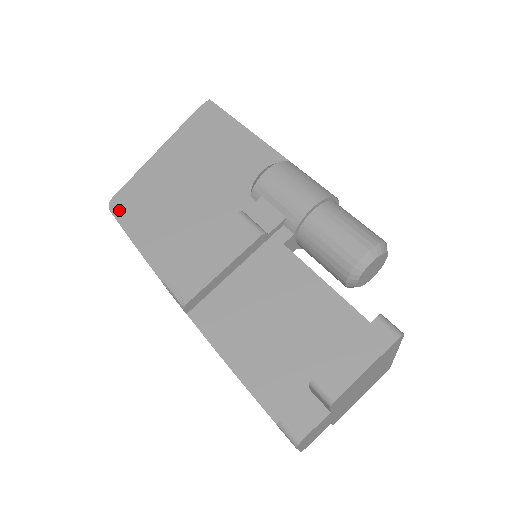
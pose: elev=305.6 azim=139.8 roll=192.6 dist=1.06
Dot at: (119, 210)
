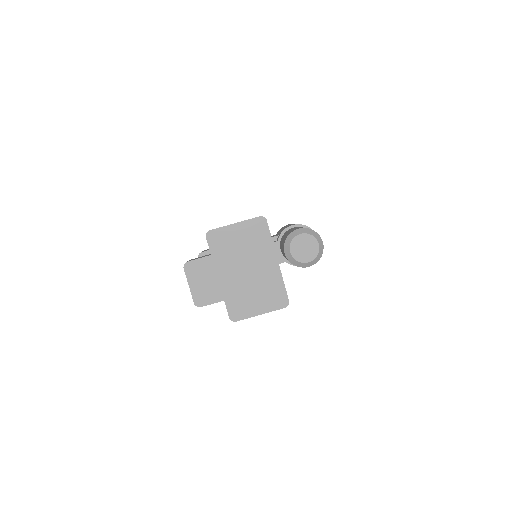
Dot at: occluded
